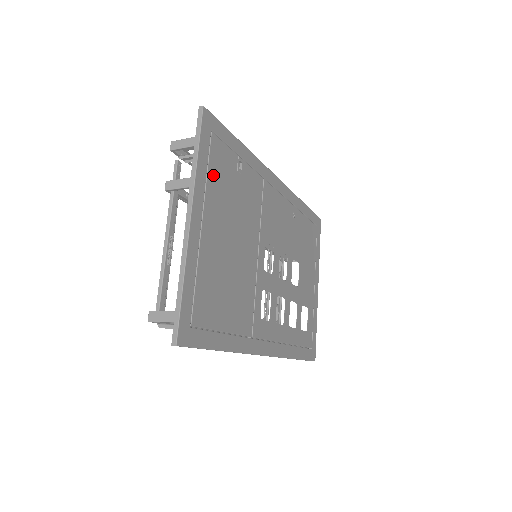
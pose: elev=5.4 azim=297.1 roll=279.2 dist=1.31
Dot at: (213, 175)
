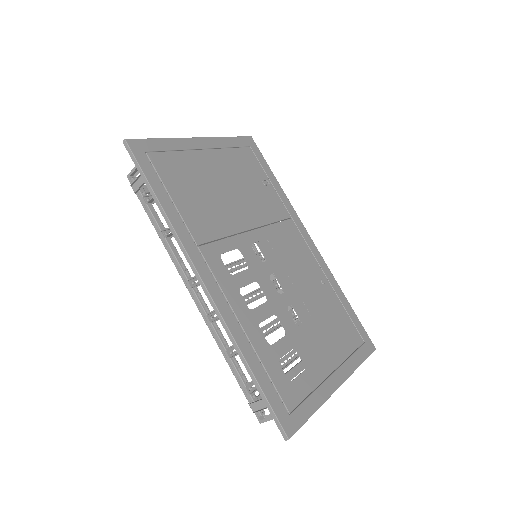
Dot at: (235, 154)
